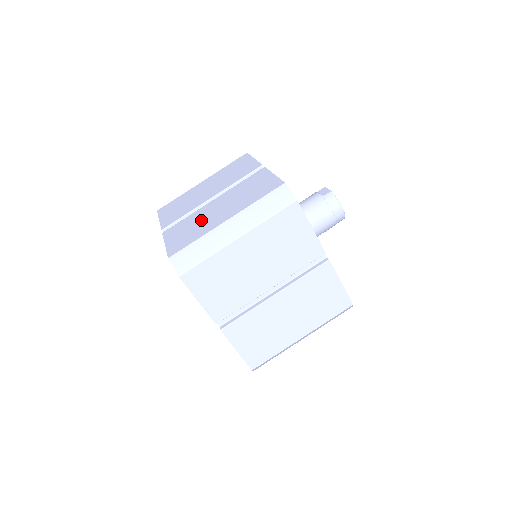
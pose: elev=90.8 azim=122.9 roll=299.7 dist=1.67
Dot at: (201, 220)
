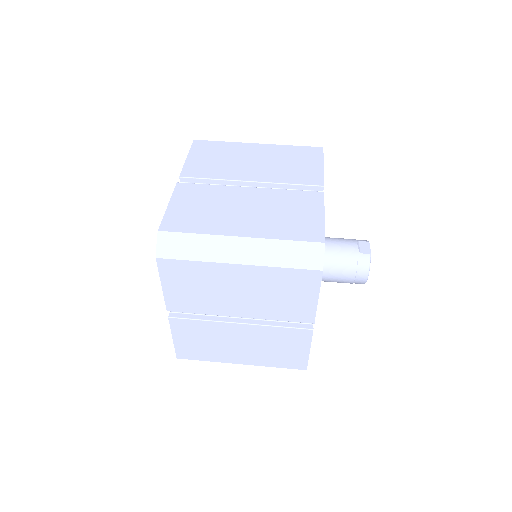
Dot at: (220, 207)
